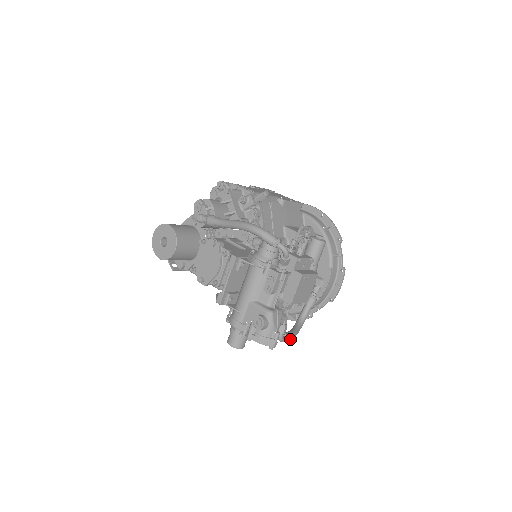
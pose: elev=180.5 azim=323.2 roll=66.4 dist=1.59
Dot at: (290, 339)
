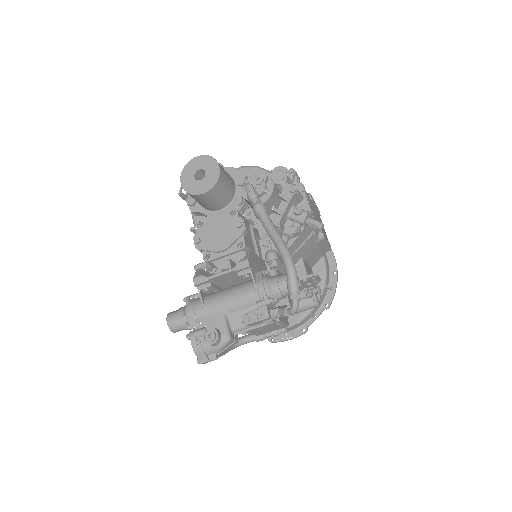
Dot at: occluded
